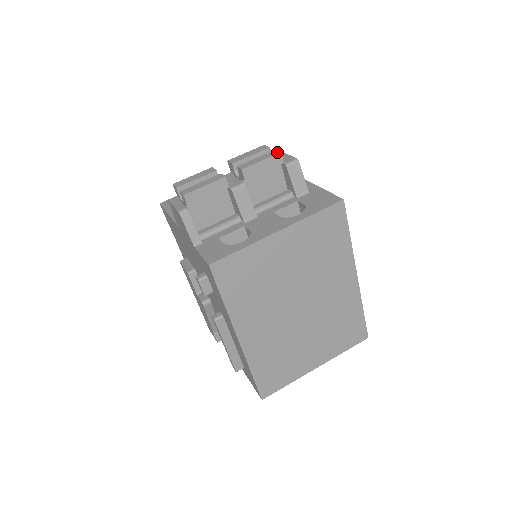
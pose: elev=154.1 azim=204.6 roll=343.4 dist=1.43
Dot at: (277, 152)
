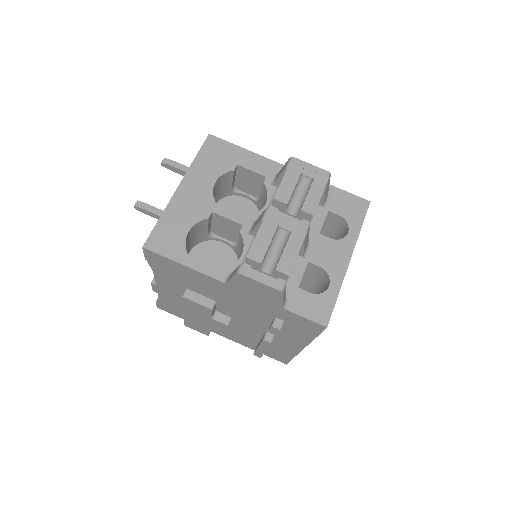
Dot at: (325, 178)
